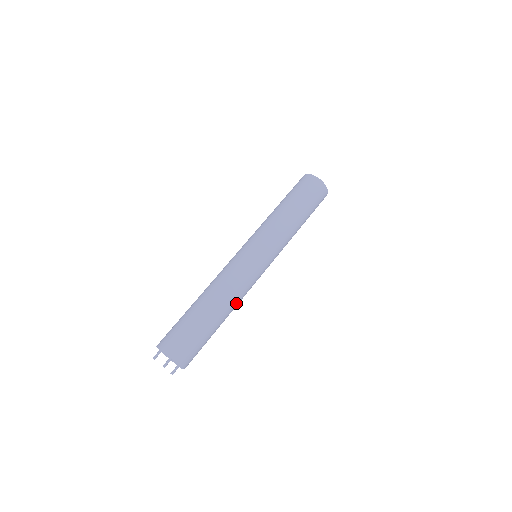
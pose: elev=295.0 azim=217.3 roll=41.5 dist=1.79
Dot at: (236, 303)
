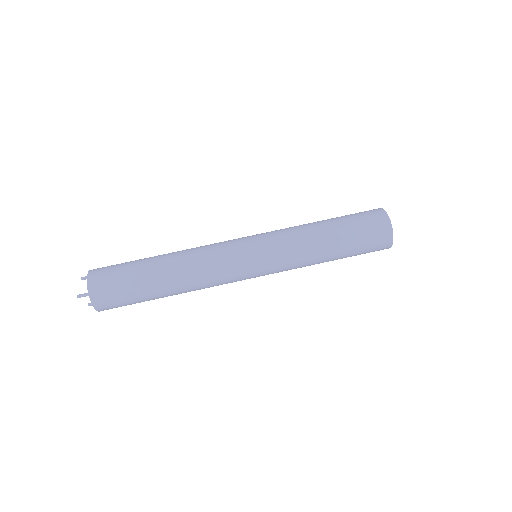
Dot at: (195, 289)
